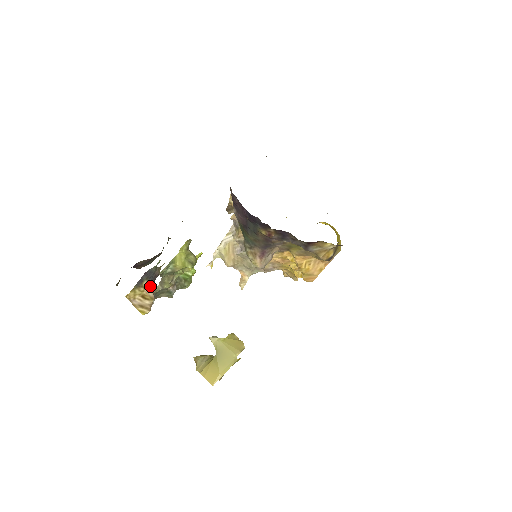
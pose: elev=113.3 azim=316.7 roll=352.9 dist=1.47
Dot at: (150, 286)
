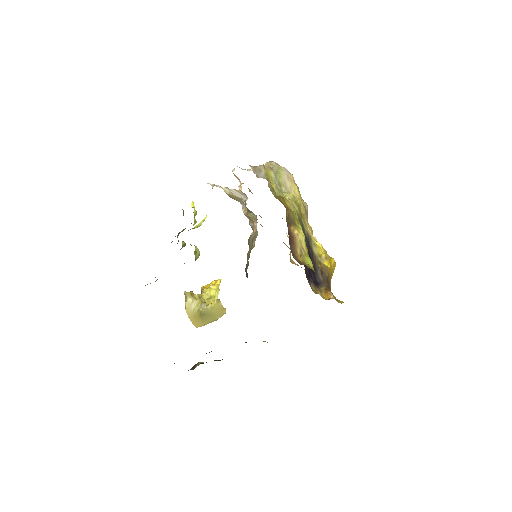
Dot at: occluded
